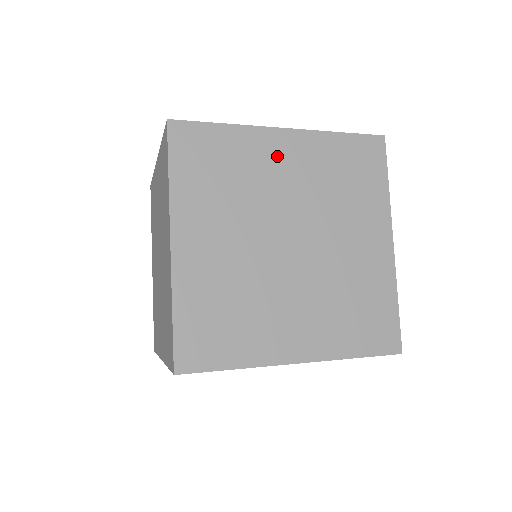
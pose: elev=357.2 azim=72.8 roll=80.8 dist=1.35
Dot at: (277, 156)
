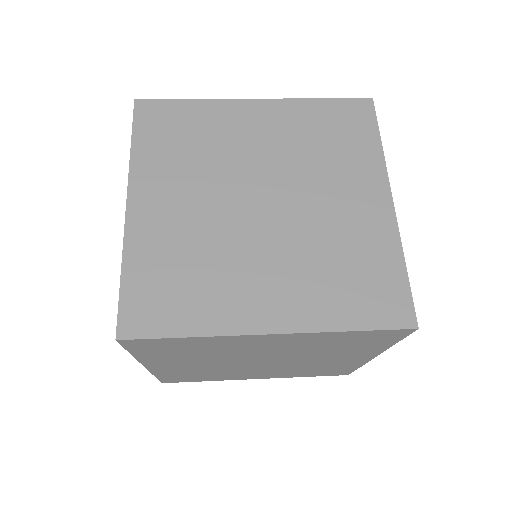
Dot at: (256, 343)
